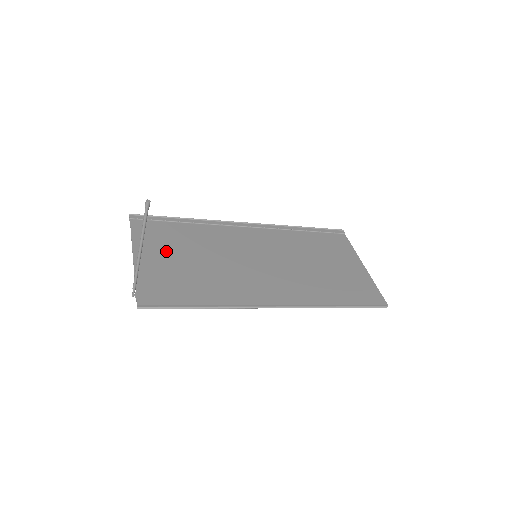
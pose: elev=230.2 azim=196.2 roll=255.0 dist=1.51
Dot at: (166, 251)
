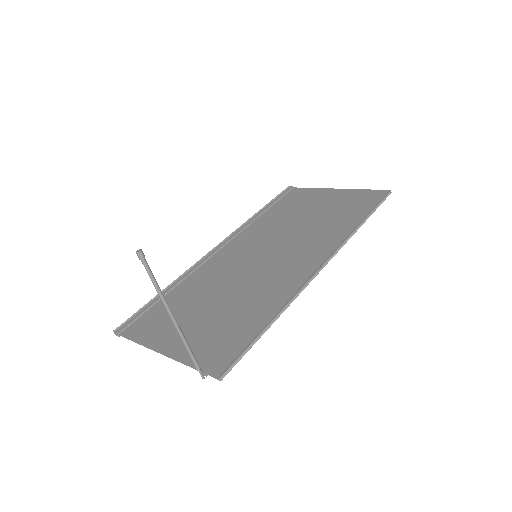
Dot at: (182, 322)
